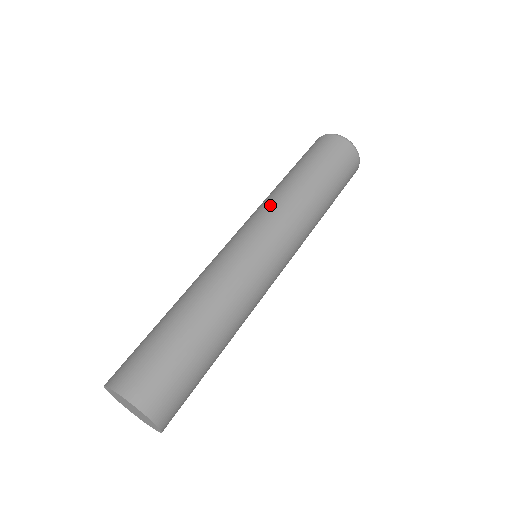
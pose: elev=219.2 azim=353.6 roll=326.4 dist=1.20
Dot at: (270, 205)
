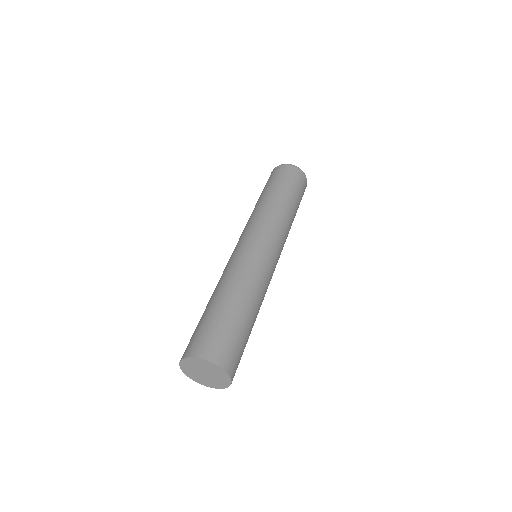
Dot at: occluded
